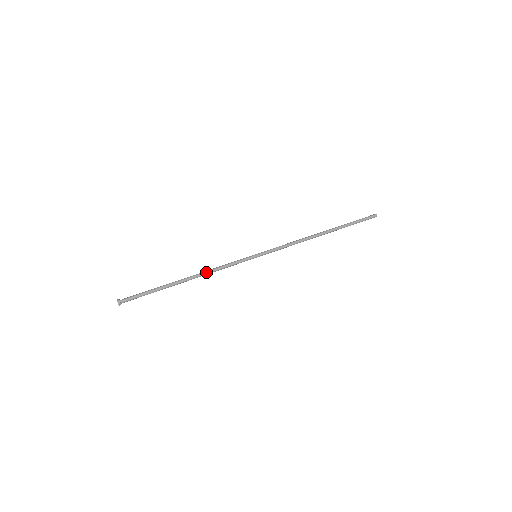
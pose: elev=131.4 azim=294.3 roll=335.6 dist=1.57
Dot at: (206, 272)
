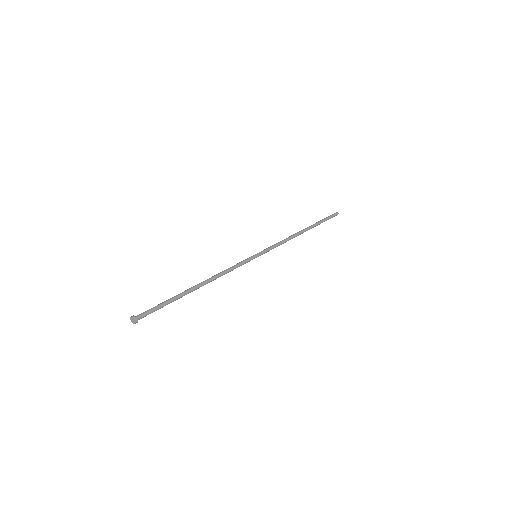
Dot at: (217, 277)
